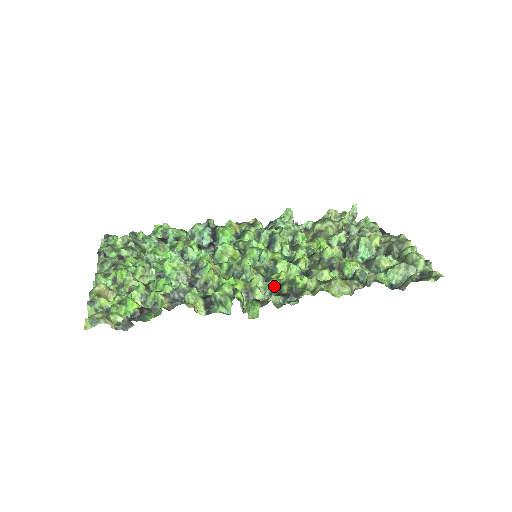
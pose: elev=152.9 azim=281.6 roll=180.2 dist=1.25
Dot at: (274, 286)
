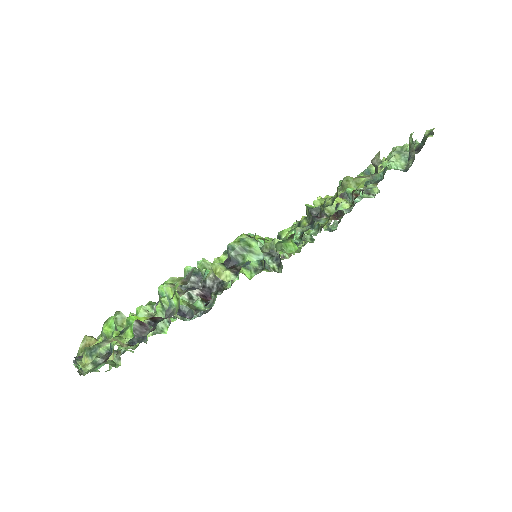
Dot at: occluded
